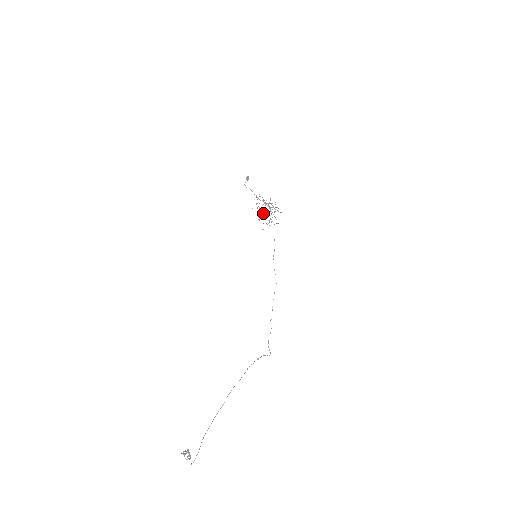
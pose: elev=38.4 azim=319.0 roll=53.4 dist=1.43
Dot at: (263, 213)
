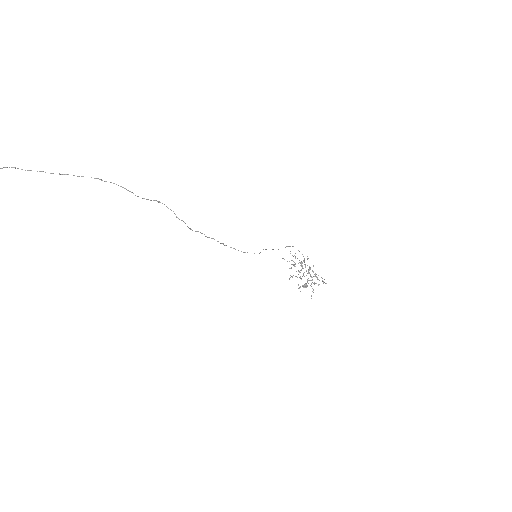
Dot at: (300, 277)
